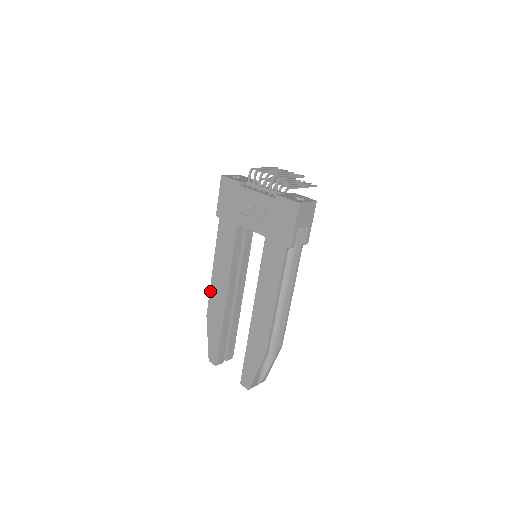
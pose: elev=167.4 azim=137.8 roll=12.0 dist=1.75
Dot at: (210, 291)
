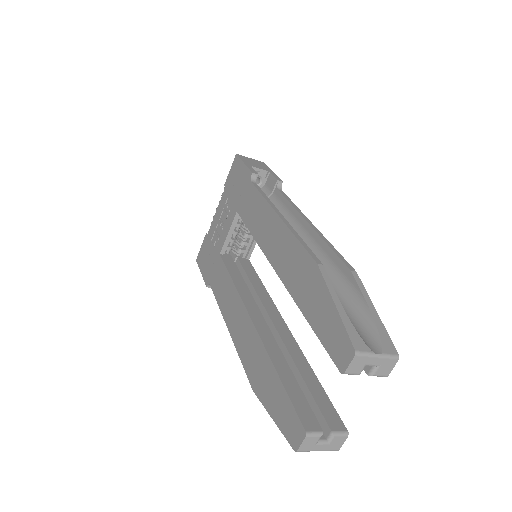
Dot at: (238, 354)
